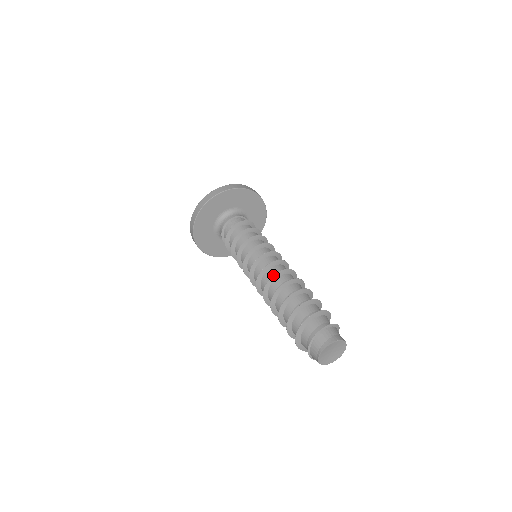
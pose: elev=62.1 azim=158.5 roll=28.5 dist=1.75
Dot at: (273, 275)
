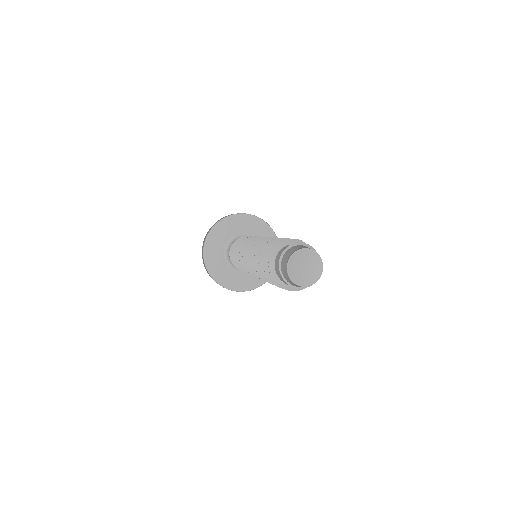
Dot at: (271, 237)
